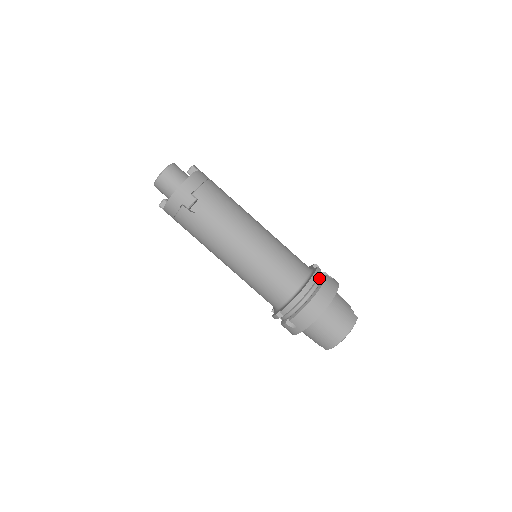
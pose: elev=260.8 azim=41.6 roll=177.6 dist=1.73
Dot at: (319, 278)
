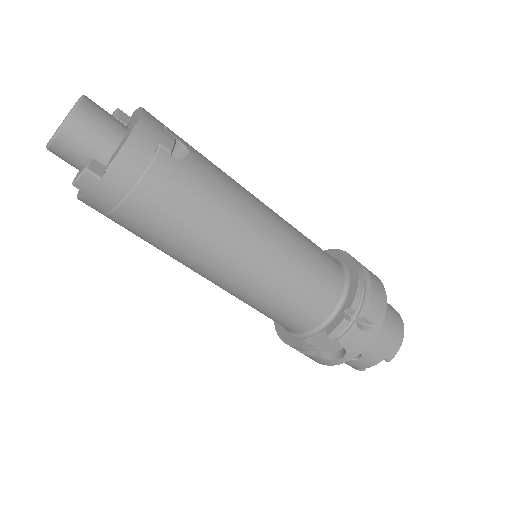
Dot at: occluded
